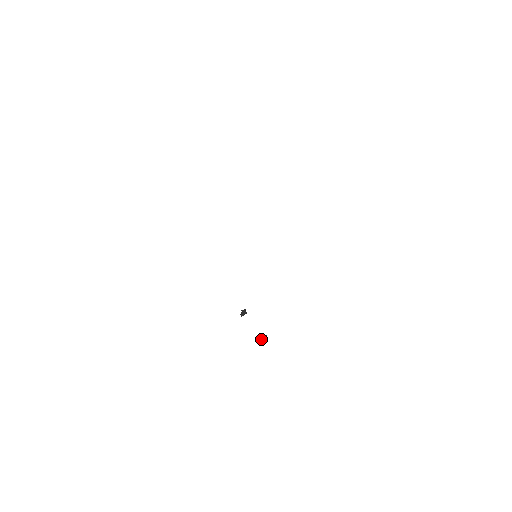
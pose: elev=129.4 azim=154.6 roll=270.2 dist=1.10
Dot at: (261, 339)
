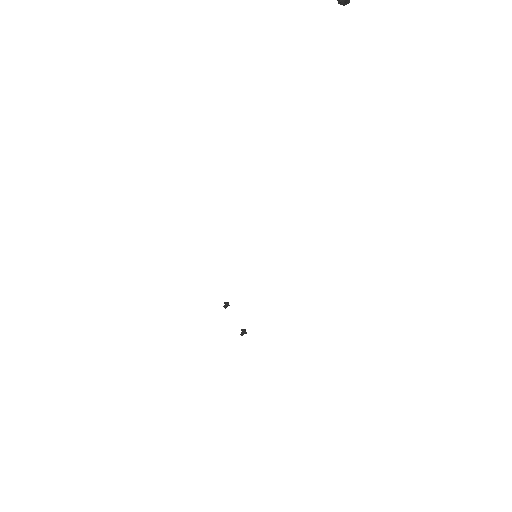
Dot at: (241, 333)
